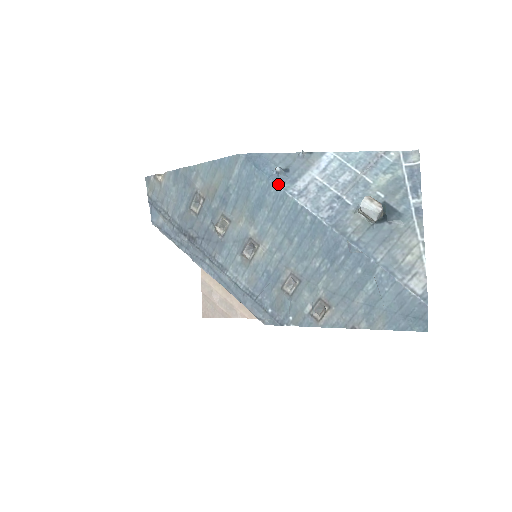
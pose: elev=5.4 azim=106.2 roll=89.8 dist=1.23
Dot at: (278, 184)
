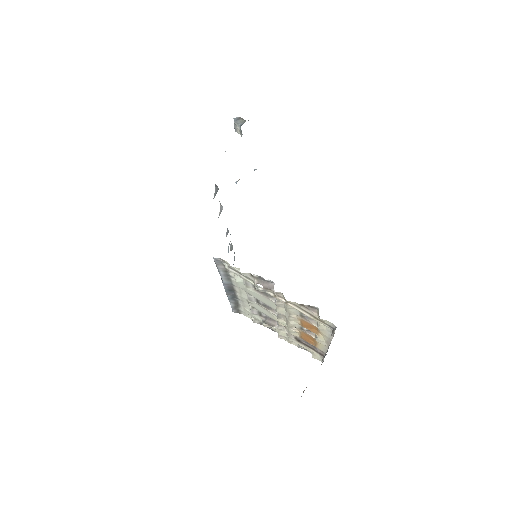
Dot at: occluded
